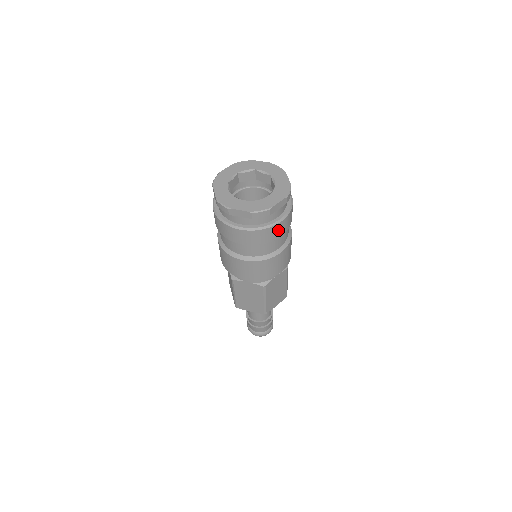
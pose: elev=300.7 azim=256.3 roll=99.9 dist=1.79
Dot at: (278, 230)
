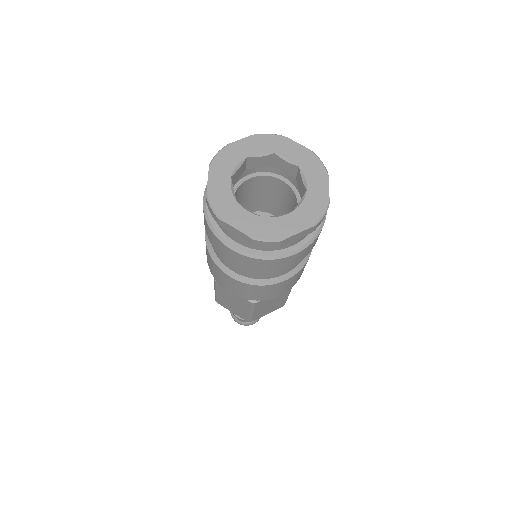
Dot at: occluded
